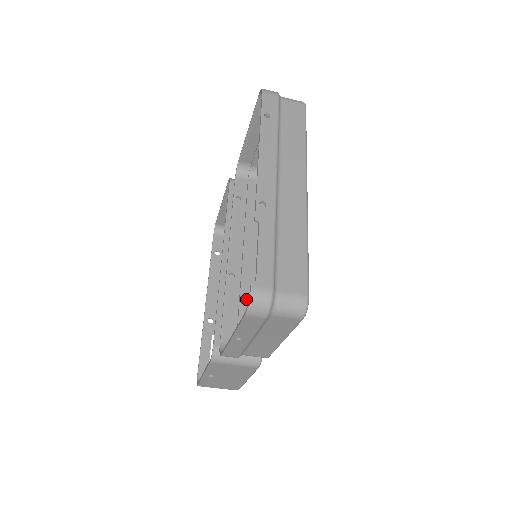
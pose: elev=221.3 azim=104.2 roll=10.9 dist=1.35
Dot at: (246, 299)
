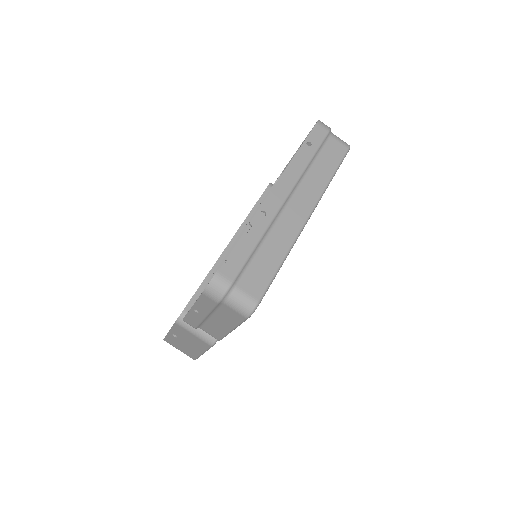
Dot at: occluded
